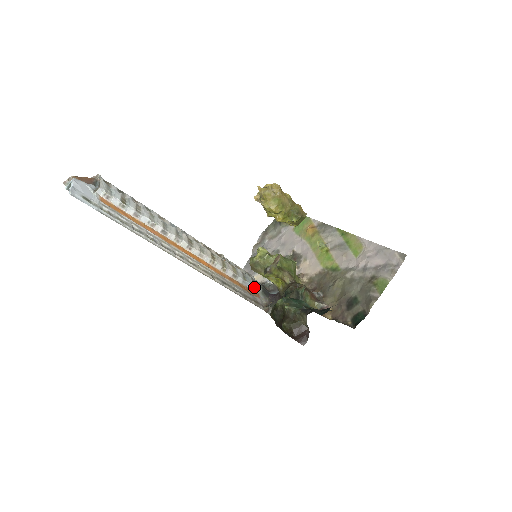
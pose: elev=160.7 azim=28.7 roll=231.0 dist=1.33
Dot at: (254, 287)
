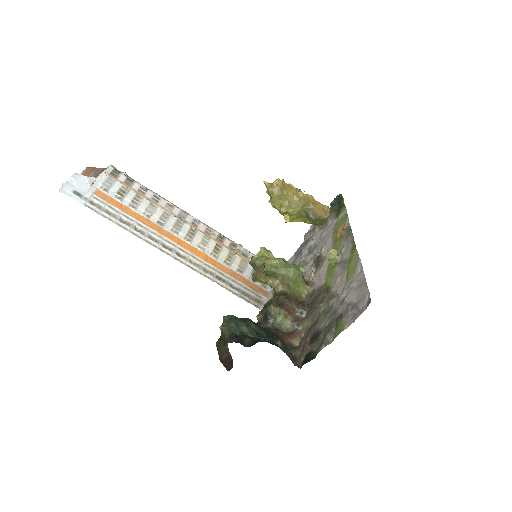
Dot at: (264, 284)
